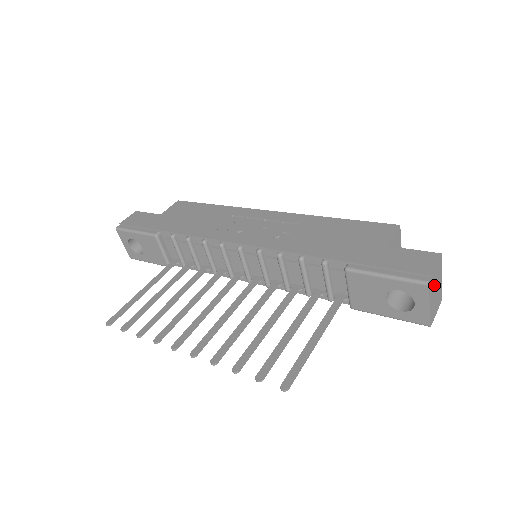
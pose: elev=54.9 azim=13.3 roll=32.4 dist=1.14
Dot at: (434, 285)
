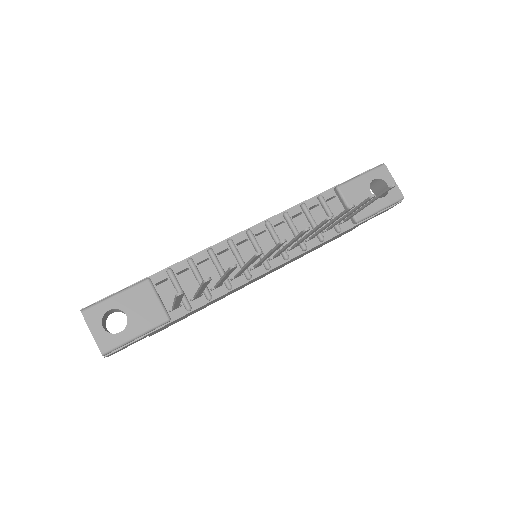
Dot at: occluded
